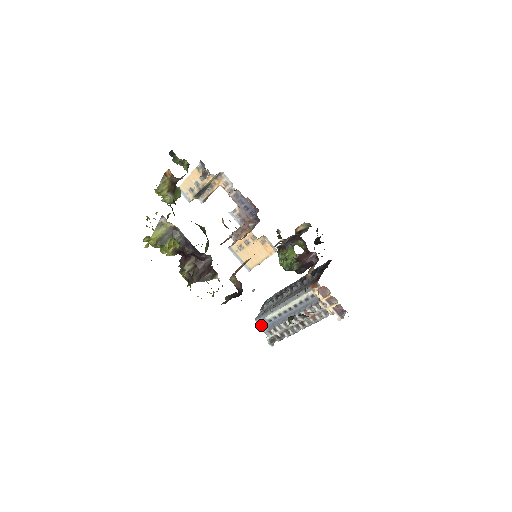
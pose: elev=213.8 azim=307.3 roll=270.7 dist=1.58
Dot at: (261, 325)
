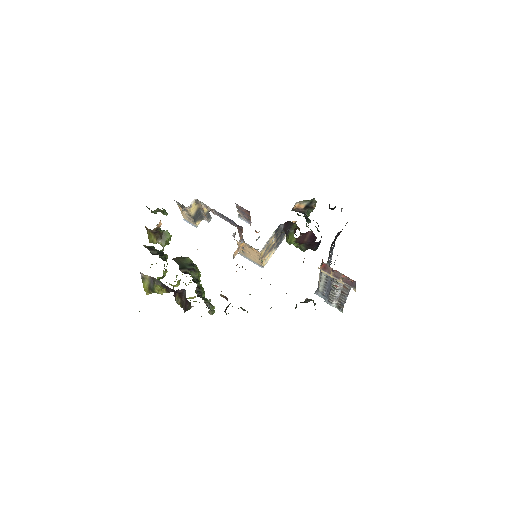
Dot at: (322, 297)
